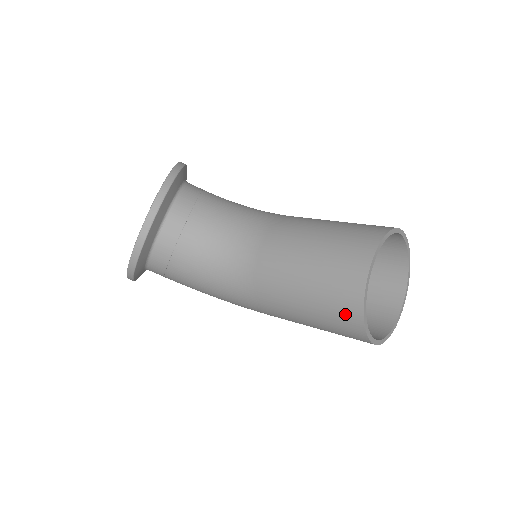
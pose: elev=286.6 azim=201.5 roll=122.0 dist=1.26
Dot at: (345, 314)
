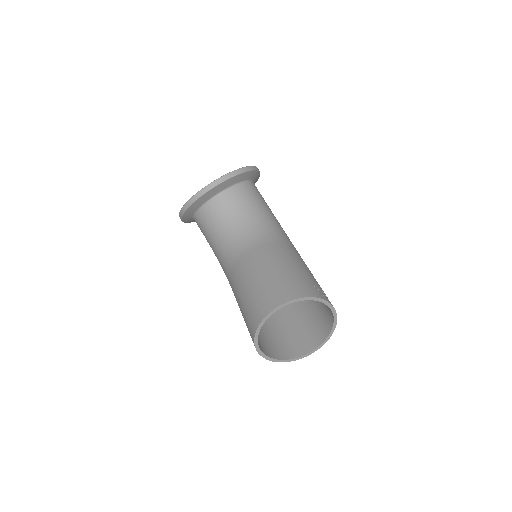
Dot at: (251, 326)
